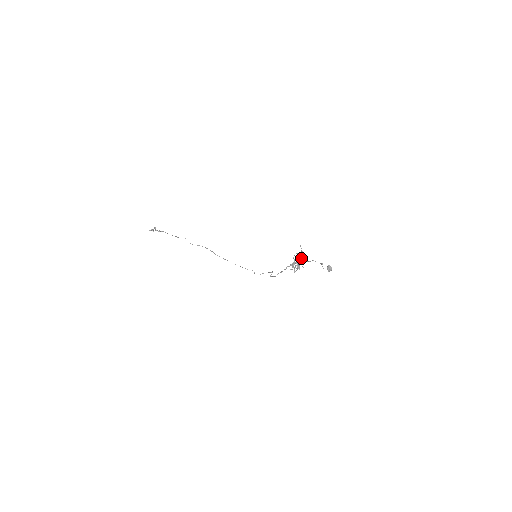
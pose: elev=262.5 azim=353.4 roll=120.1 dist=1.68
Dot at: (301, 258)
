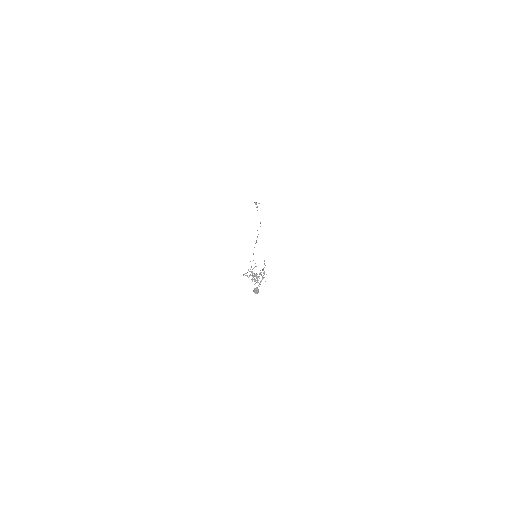
Dot at: occluded
